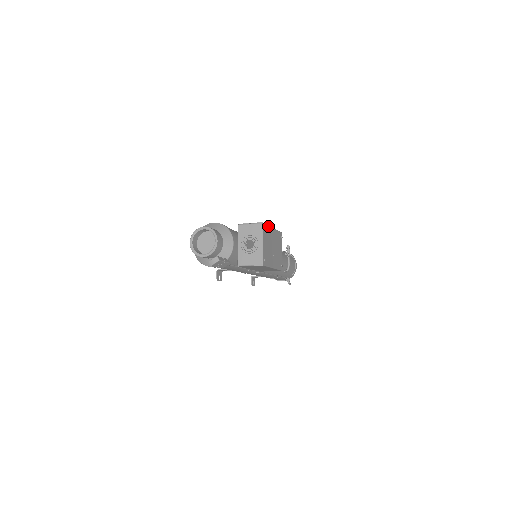
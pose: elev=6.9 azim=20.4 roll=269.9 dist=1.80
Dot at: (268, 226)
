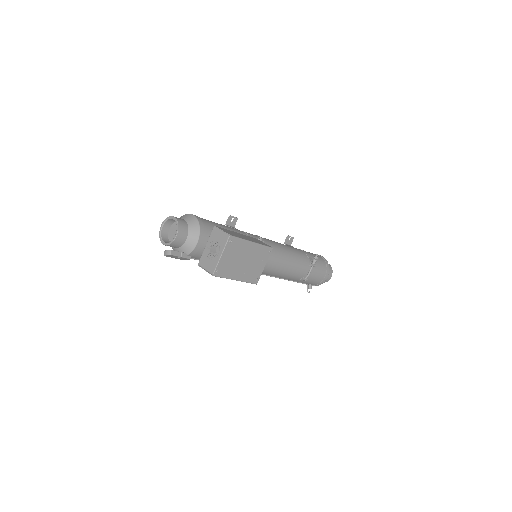
Dot at: (241, 239)
